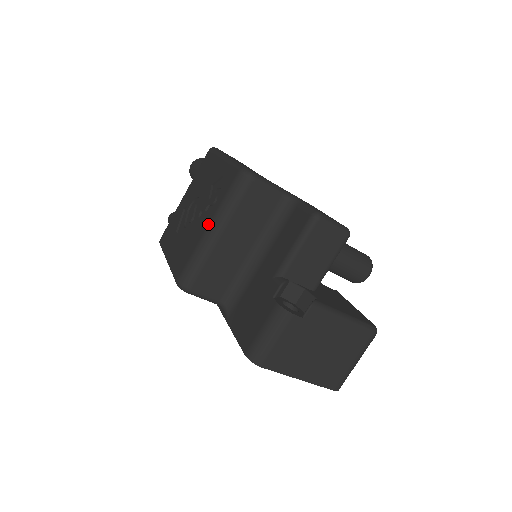
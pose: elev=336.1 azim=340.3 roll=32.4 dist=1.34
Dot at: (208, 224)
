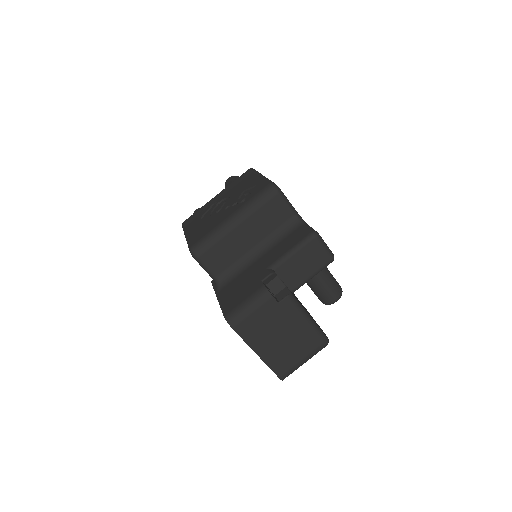
Dot at: (232, 214)
